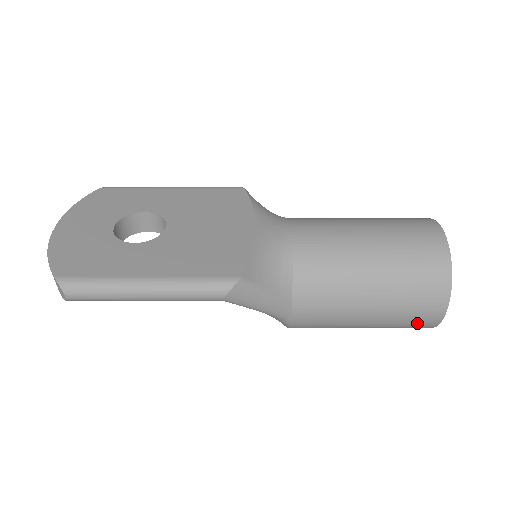
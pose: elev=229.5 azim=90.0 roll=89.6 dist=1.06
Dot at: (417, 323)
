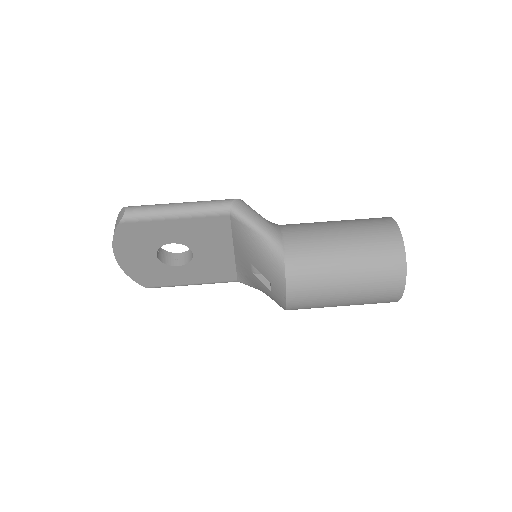
Dot at: (386, 244)
